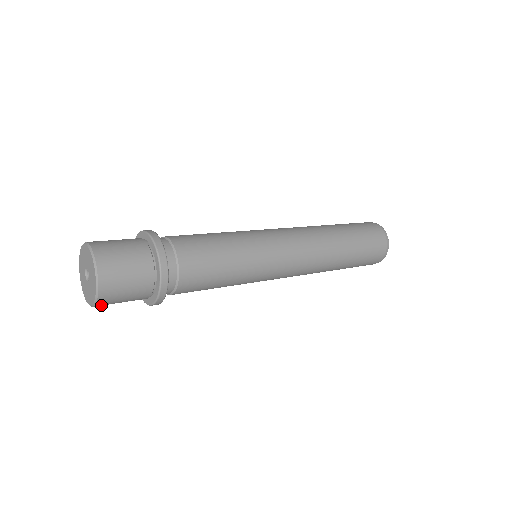
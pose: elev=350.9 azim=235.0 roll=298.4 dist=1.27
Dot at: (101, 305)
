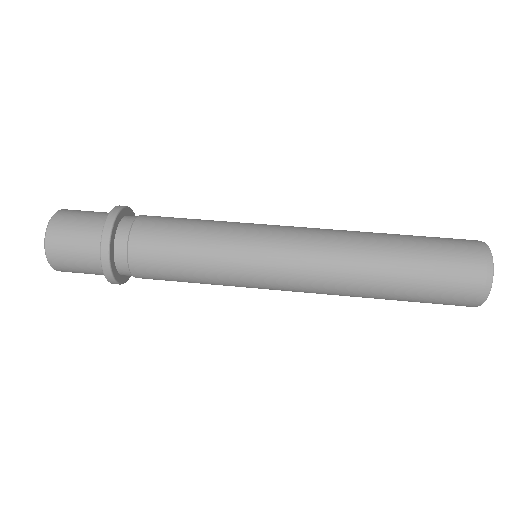
Dot at: occluded
